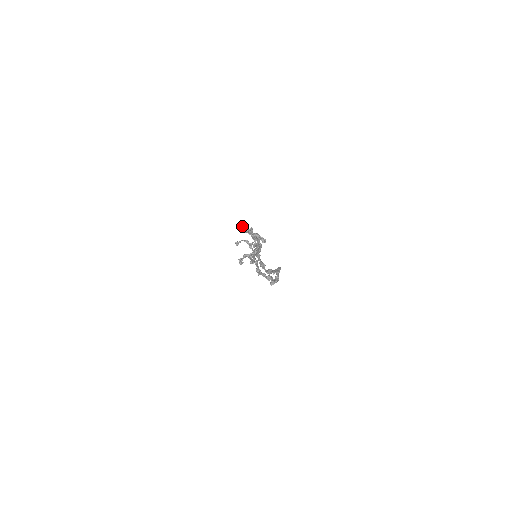
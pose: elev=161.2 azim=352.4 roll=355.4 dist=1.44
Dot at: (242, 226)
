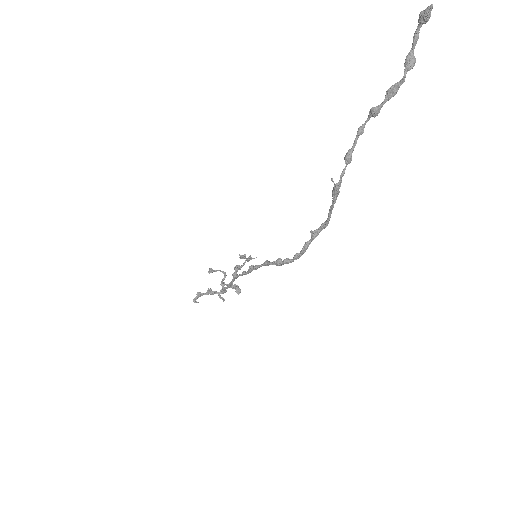
Dot at: (425, 10)
